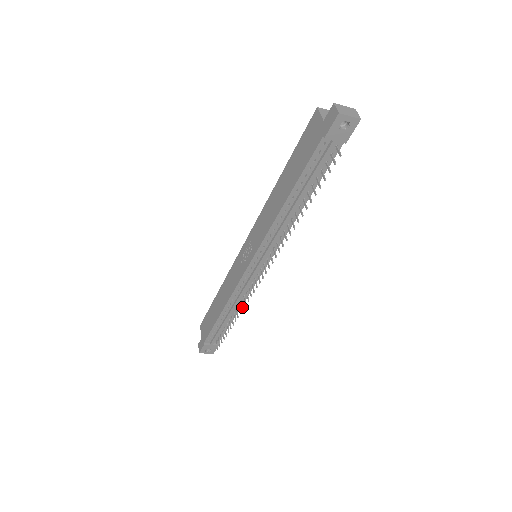
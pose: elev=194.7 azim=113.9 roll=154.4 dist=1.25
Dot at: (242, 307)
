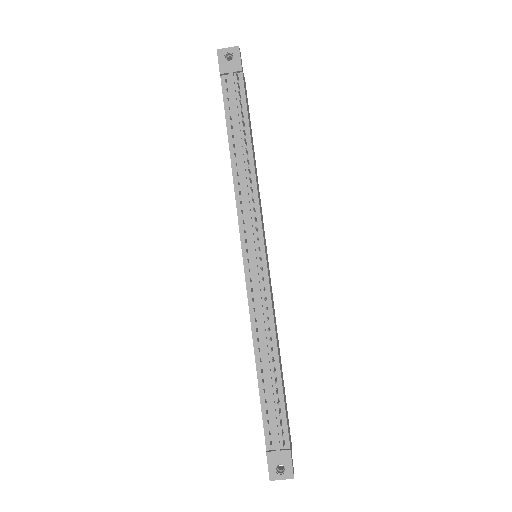
Dot at: (268, 329)
